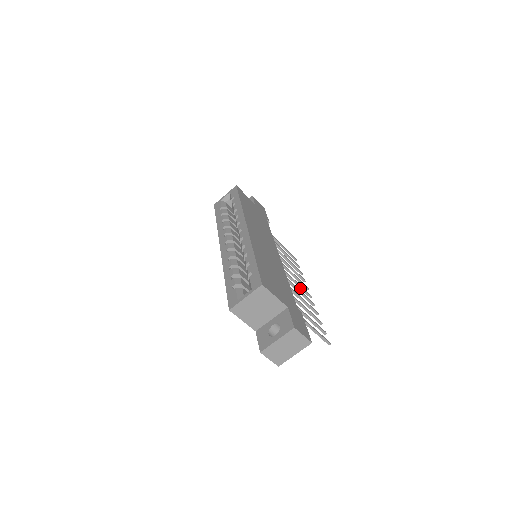
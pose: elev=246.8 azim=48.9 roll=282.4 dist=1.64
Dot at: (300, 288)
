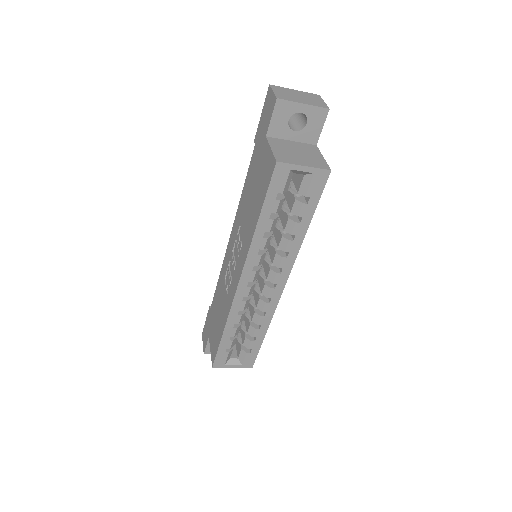
Dot at: occluded
